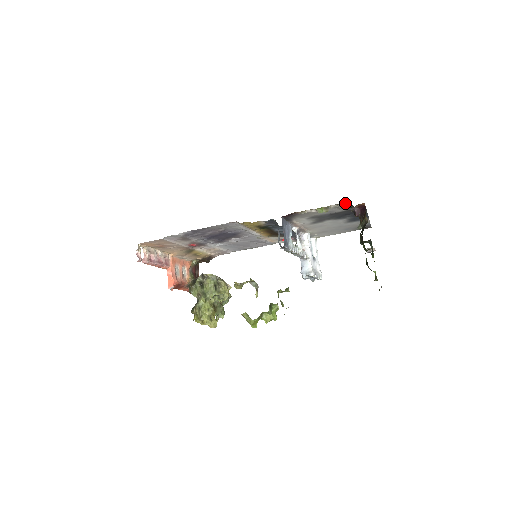
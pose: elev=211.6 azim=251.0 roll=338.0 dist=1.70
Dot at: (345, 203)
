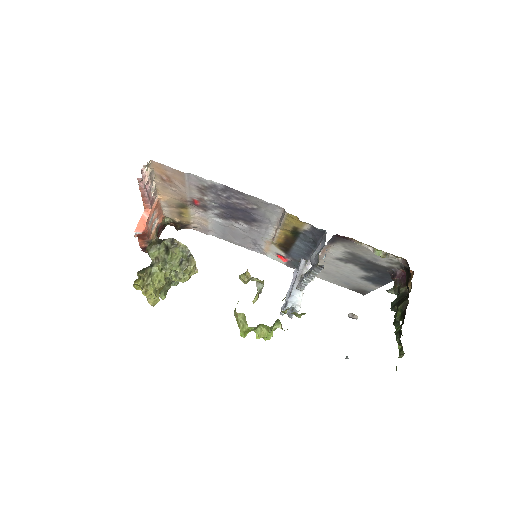
Dot at: (405, 260)
